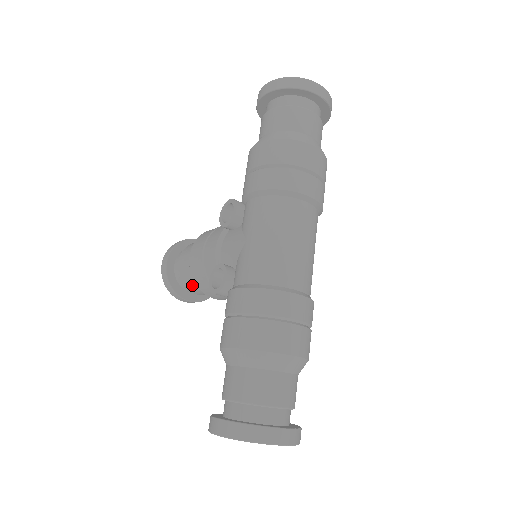
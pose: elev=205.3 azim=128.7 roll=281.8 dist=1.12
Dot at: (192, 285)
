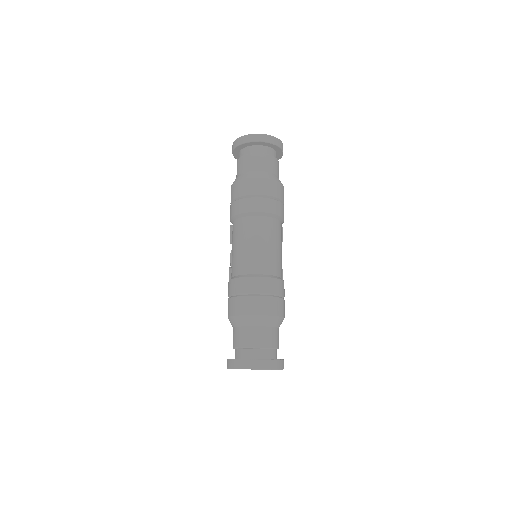
Dot at: occluded
